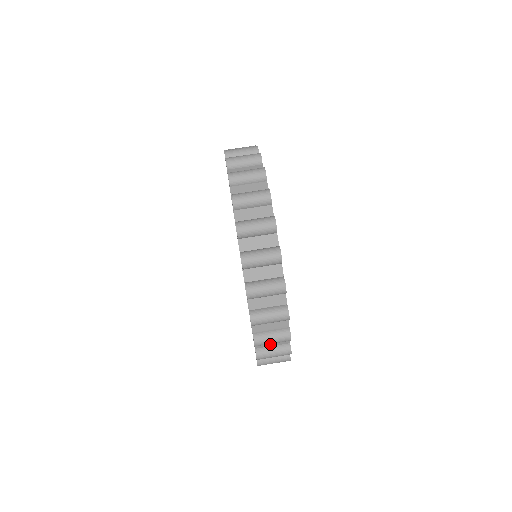
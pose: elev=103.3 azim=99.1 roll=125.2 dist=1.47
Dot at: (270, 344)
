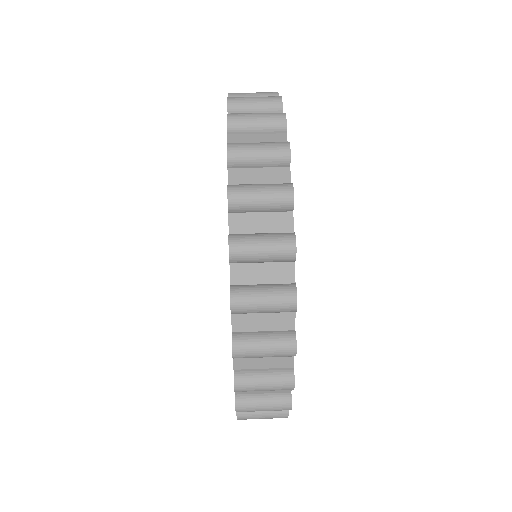
Dot at: occluded
